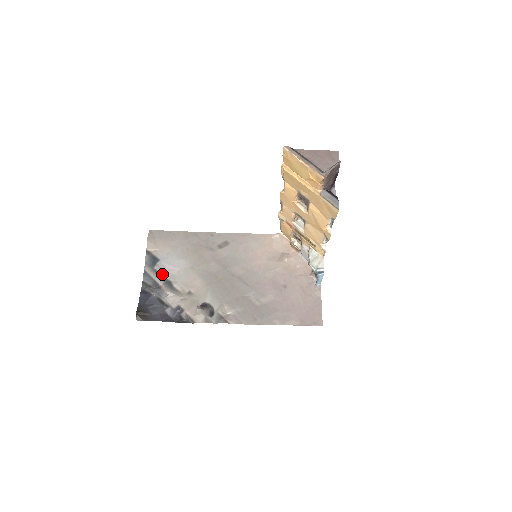
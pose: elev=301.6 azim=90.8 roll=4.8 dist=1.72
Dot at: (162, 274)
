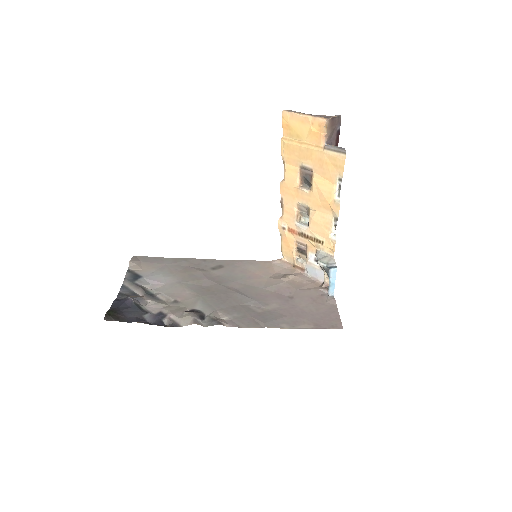
Dot at: (143, 287)
